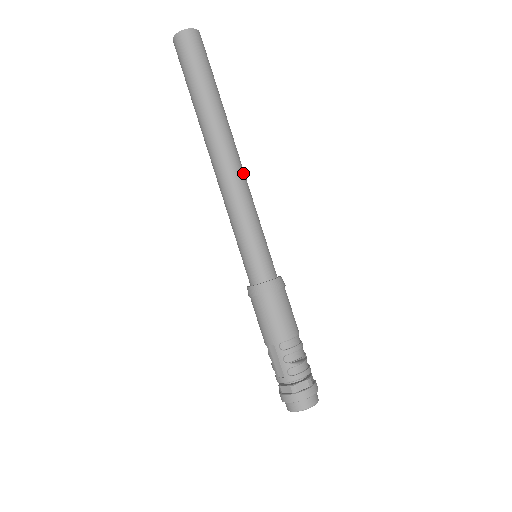
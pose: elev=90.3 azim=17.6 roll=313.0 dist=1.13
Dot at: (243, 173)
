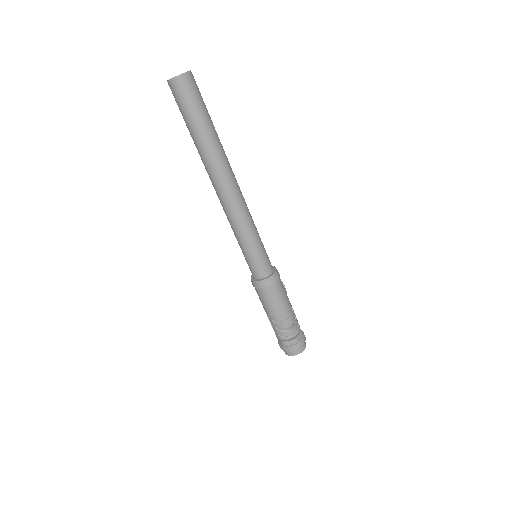
Dot at: (238, 199)
